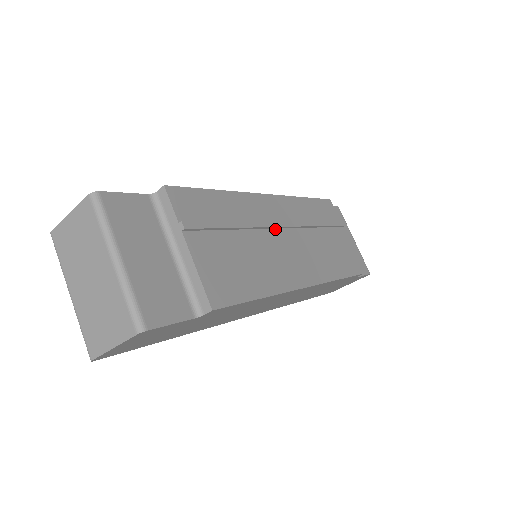
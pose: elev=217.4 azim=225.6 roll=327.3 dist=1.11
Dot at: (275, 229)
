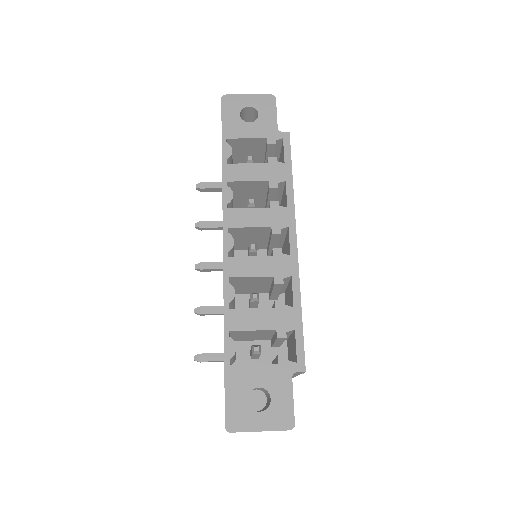
Dot at: occluded
